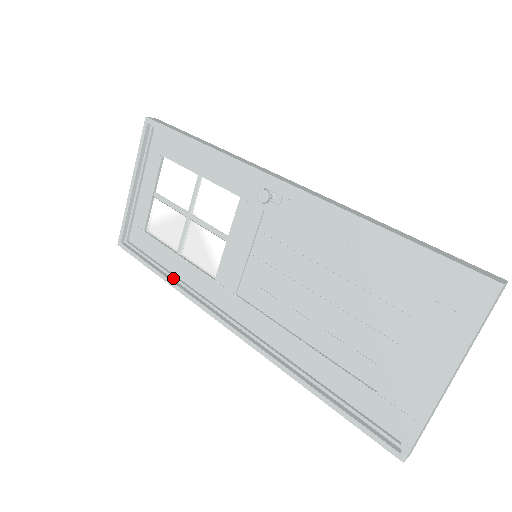
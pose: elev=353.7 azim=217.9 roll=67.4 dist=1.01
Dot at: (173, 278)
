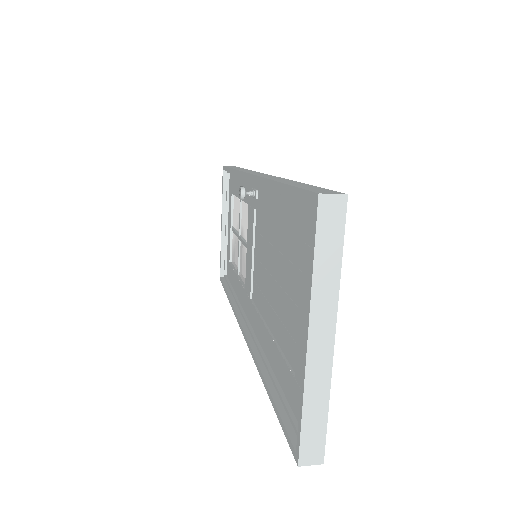
Dot at: (234, 297)
